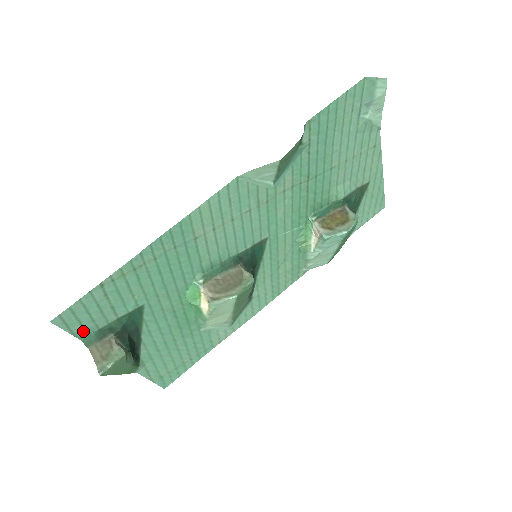
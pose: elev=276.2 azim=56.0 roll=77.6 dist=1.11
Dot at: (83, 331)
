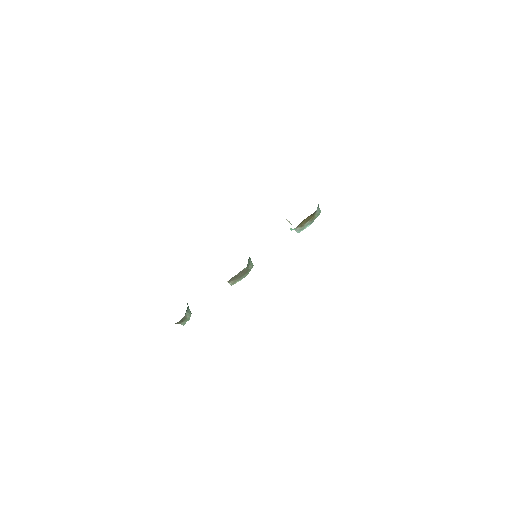
Dot at: occluded
